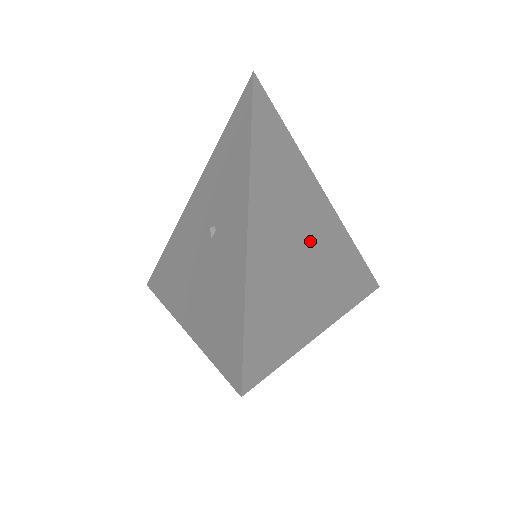
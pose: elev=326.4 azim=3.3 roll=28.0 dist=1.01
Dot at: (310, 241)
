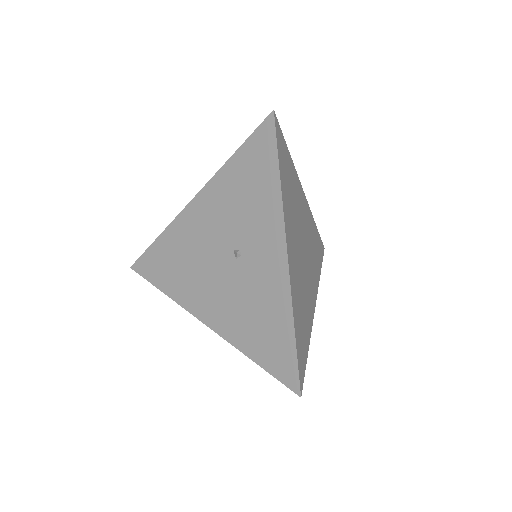
Dot at: (305, 247)
